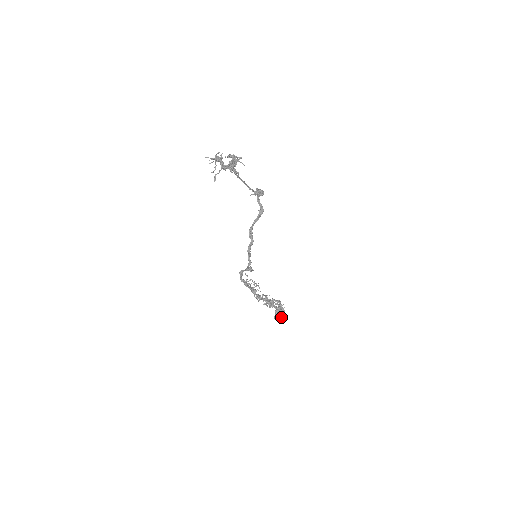
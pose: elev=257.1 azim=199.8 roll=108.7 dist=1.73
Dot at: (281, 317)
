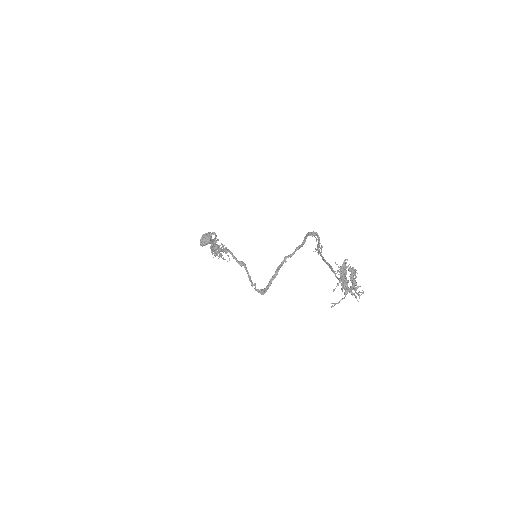
Dot at: (206, 244)
